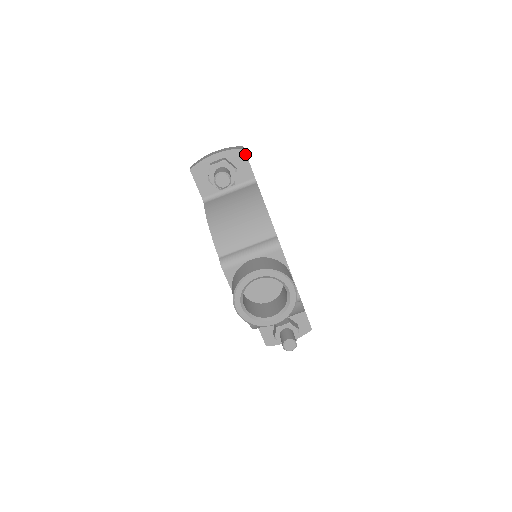
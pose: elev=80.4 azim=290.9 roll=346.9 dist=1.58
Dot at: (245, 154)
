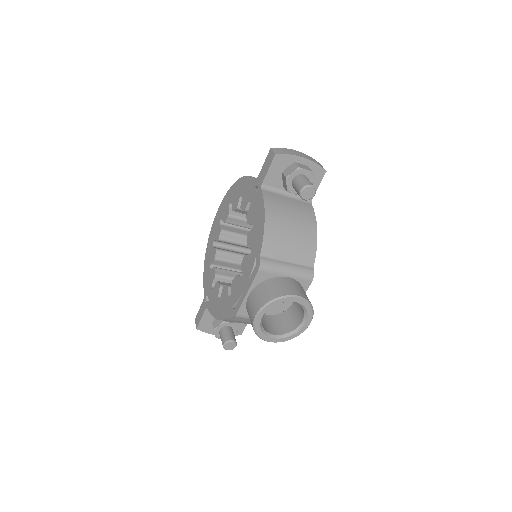
Dot at: (323, 176)
